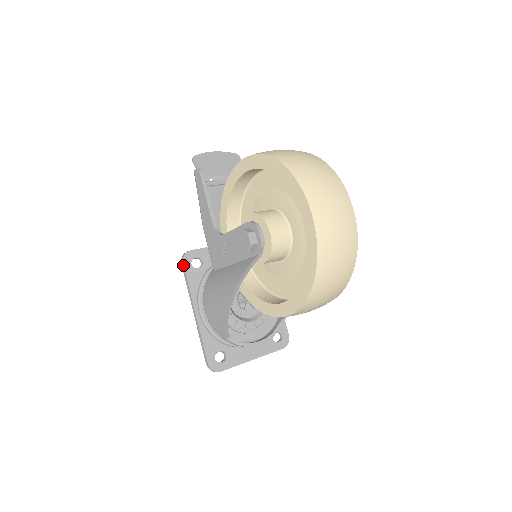
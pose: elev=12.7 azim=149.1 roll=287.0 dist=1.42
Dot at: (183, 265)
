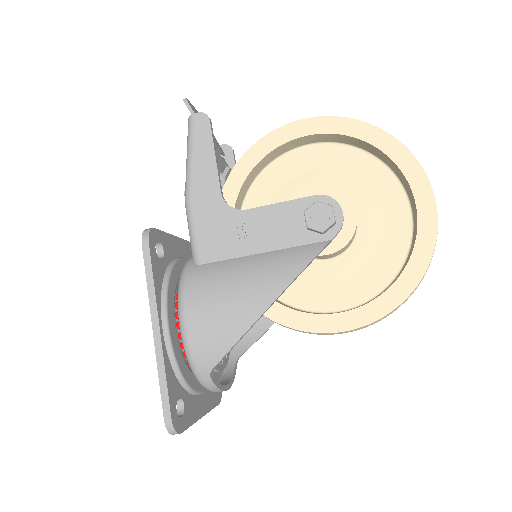
Dot at: (149, 246)
